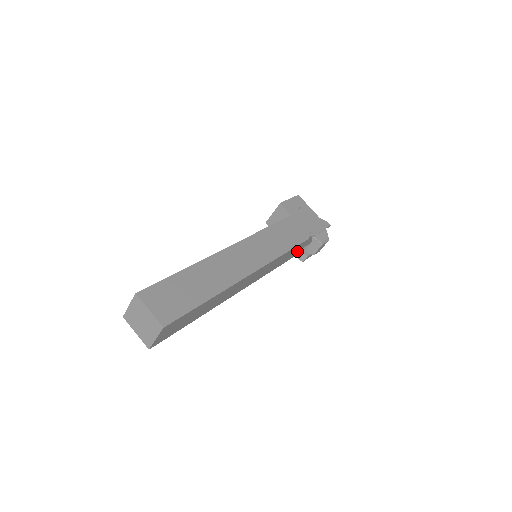
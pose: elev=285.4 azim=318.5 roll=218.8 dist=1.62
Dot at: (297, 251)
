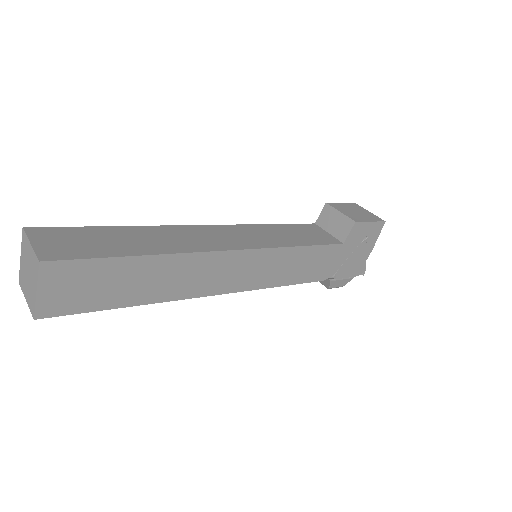
Dot at: occluded
